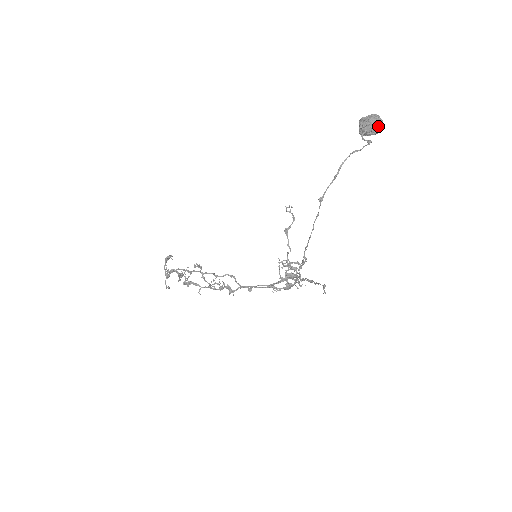
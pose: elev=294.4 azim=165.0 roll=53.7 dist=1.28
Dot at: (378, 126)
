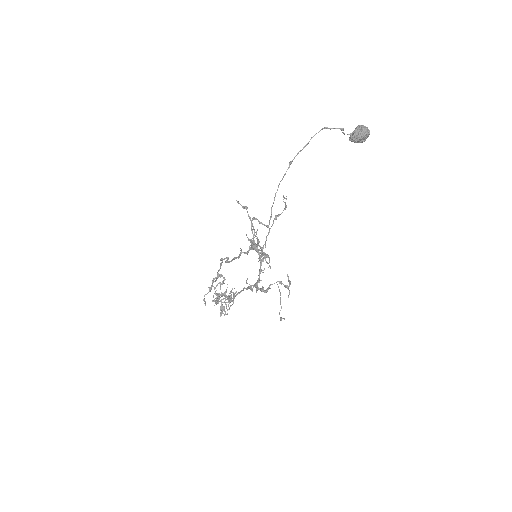
Dot at: (361, 130)
